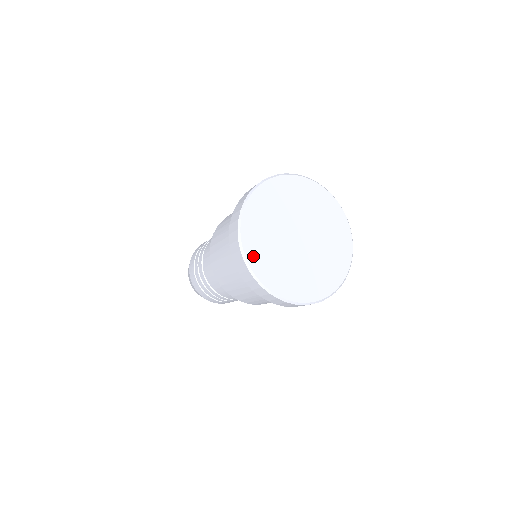
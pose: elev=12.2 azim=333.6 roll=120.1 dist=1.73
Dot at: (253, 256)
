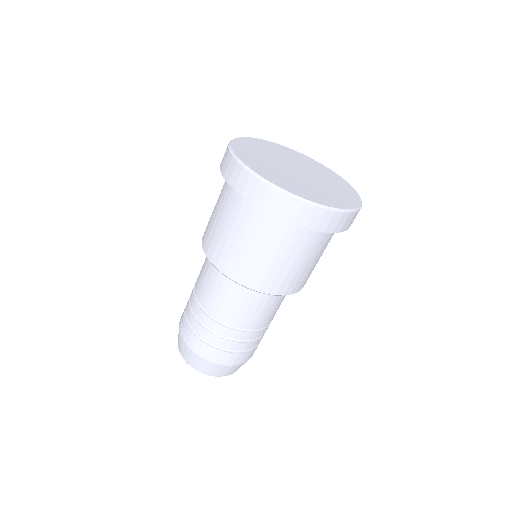
Dot at: (247, 161)
